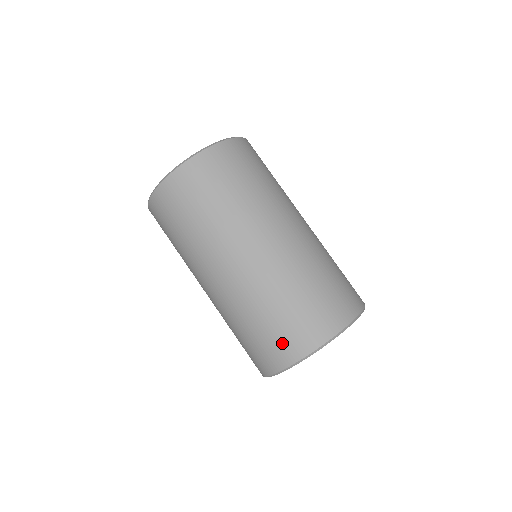
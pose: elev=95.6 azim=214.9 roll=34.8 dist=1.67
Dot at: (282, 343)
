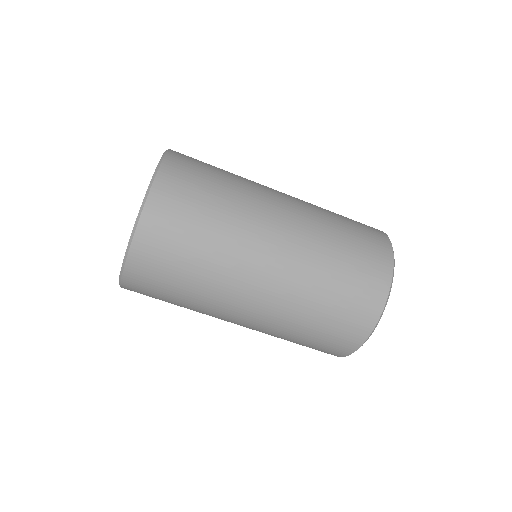
Dot at: (328, 348)
